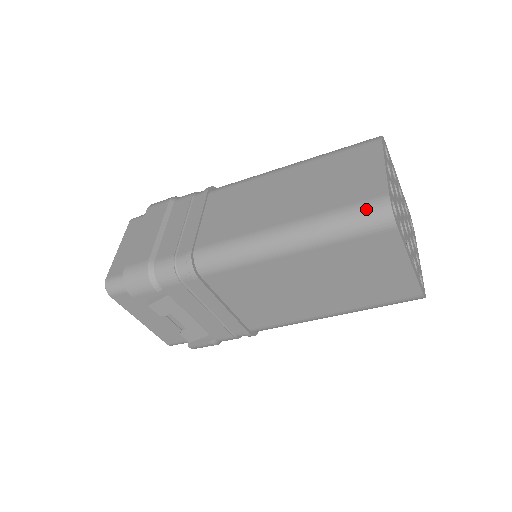
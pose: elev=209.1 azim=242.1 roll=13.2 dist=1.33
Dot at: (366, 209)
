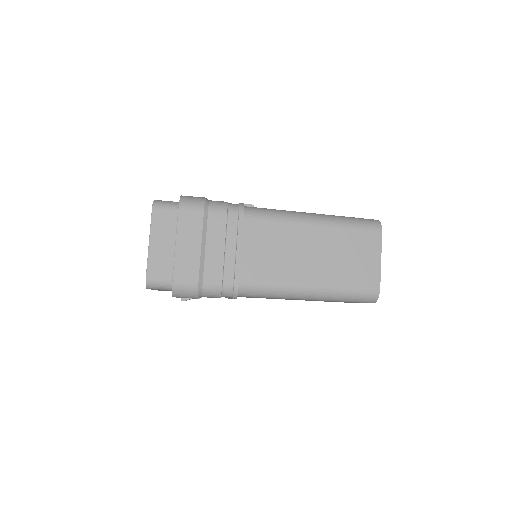
Dot at: (365, 294)
